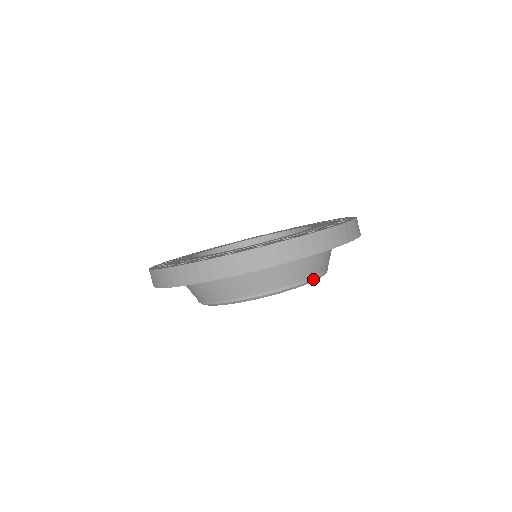
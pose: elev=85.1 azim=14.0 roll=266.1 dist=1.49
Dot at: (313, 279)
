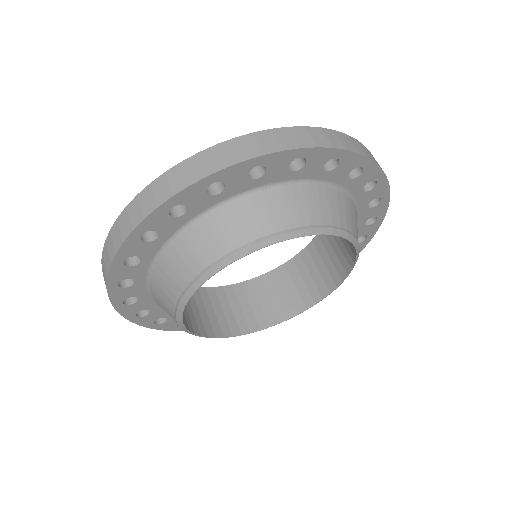
Dot at: (317, 227)
